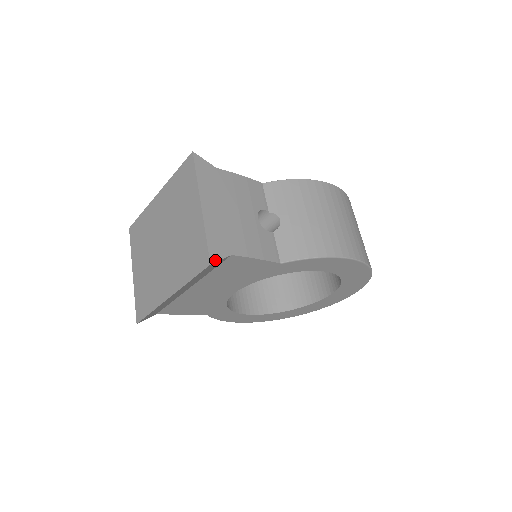
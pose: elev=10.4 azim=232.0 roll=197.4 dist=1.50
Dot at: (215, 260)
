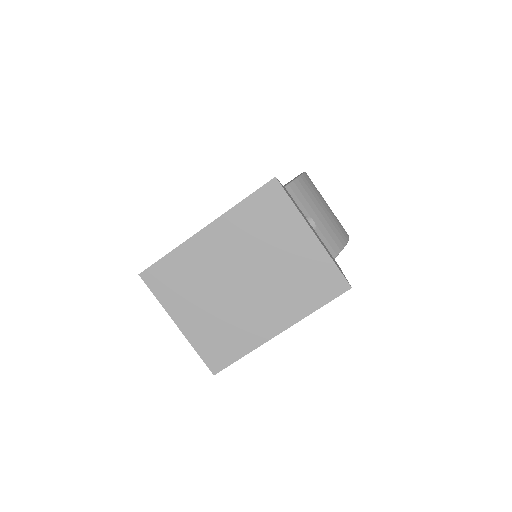
Dot at: (348, 282)
